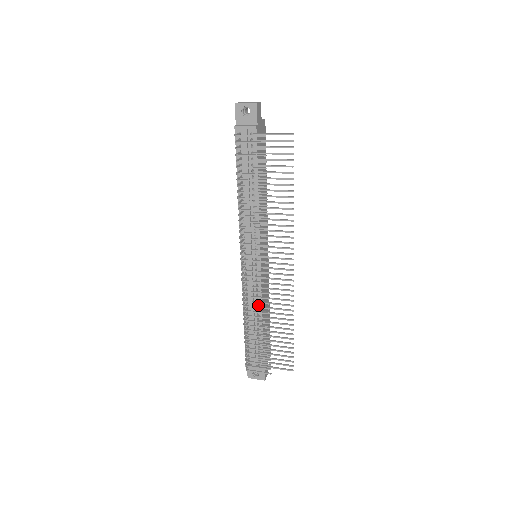
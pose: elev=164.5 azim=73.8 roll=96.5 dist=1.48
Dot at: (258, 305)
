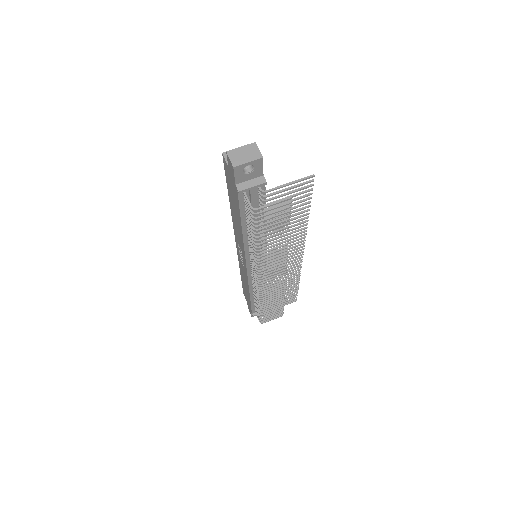
Dot at: occluded
